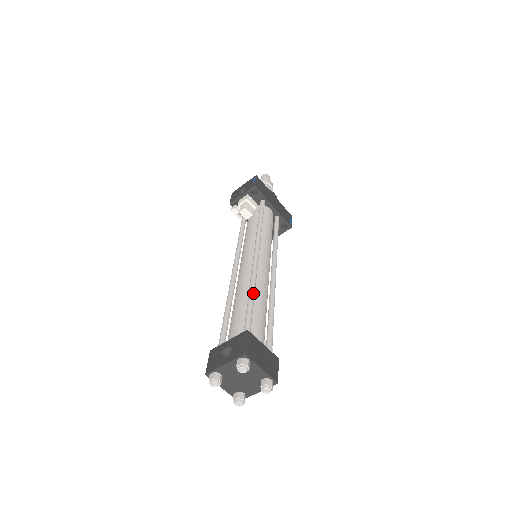
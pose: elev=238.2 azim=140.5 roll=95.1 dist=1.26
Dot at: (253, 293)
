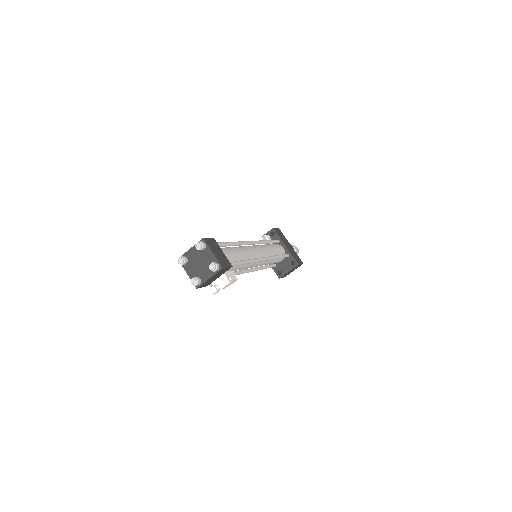
Dot at: (233, 242)
